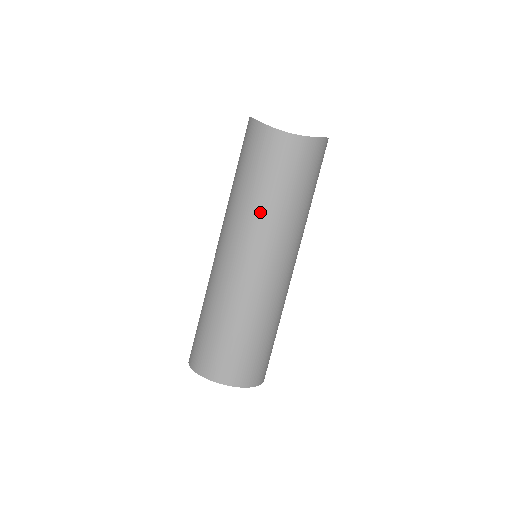
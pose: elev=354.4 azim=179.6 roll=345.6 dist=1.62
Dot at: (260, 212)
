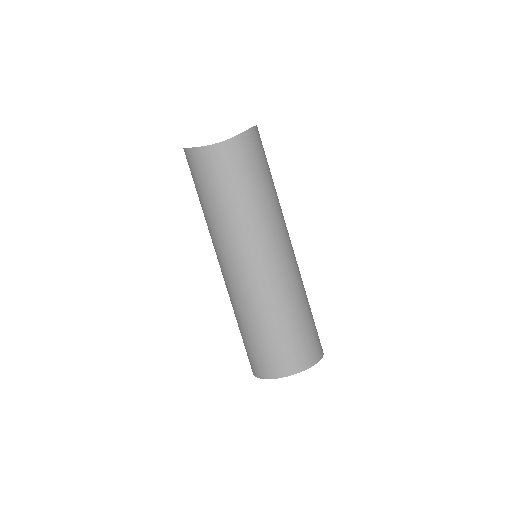
Dot at: (234, 220)
